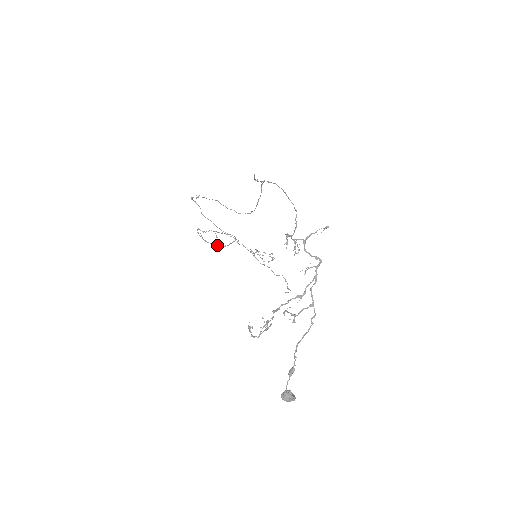
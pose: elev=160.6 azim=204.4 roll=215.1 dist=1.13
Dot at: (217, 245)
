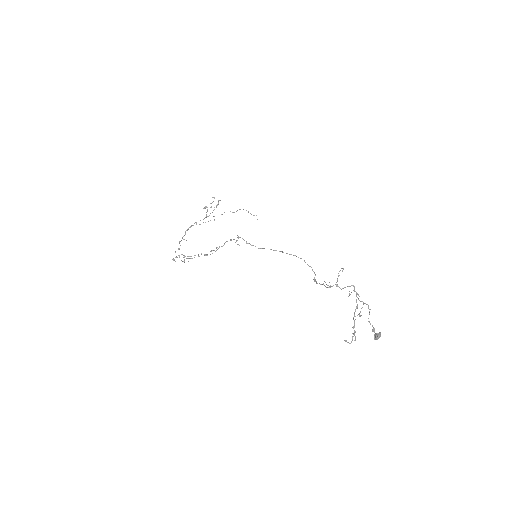
Dot at: occluded
